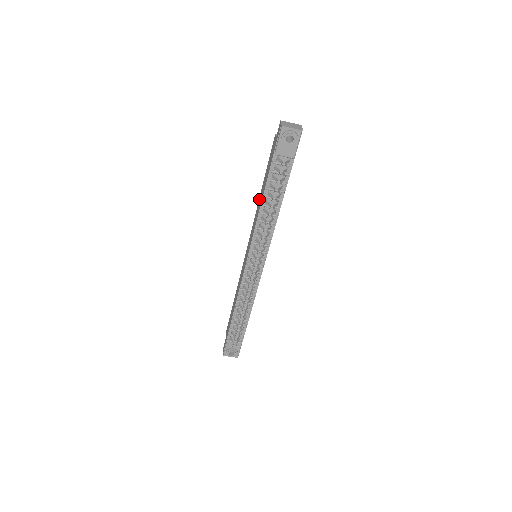
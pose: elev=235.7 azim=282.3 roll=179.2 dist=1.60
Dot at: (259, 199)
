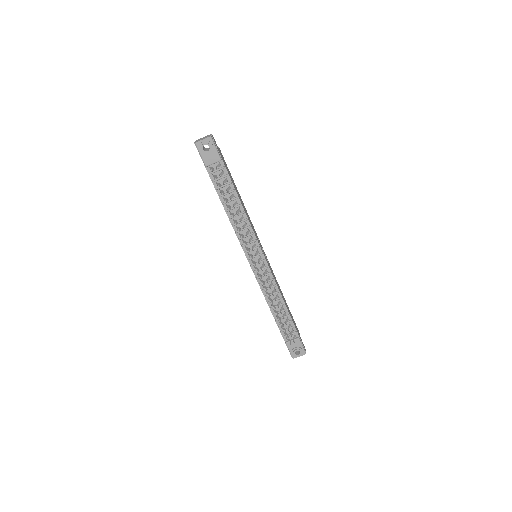
Dot at: occluded
